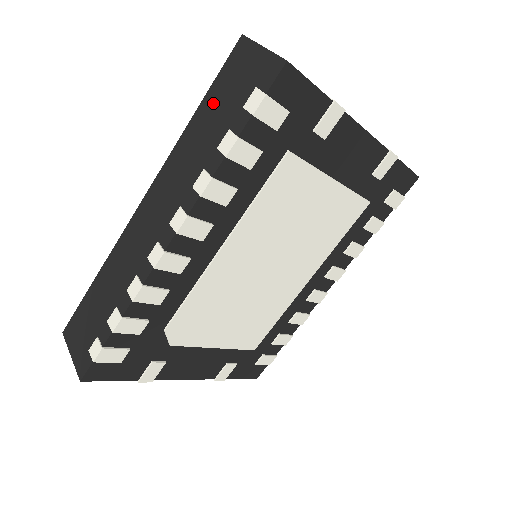
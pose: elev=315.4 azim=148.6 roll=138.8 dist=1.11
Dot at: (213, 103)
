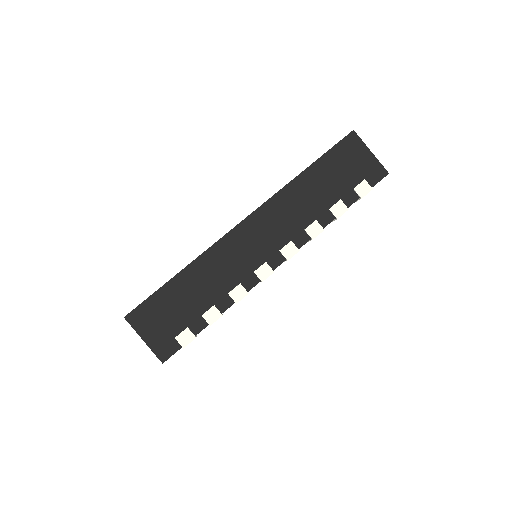
Dot at: (325, 171)
